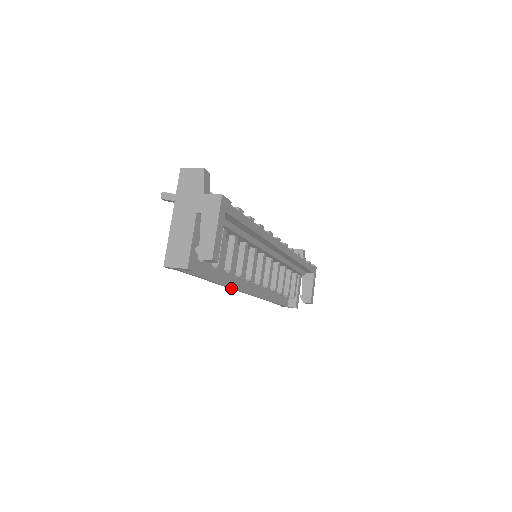
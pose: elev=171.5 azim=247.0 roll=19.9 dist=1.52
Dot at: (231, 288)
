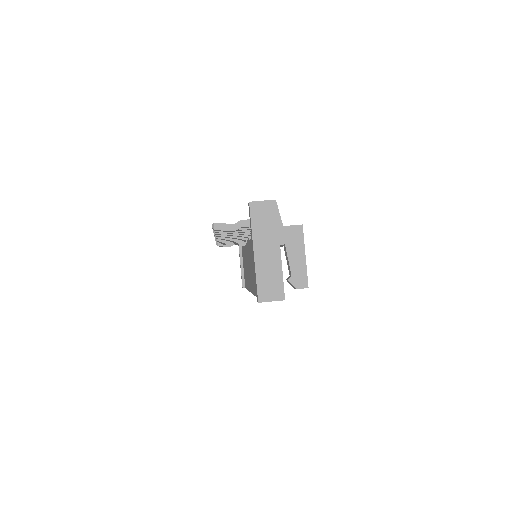
Dot at: occluded
